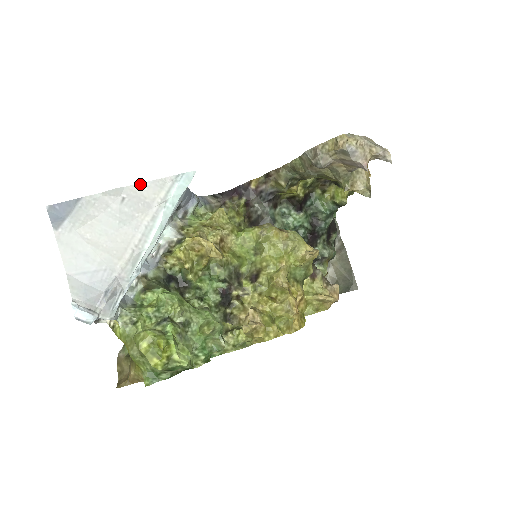
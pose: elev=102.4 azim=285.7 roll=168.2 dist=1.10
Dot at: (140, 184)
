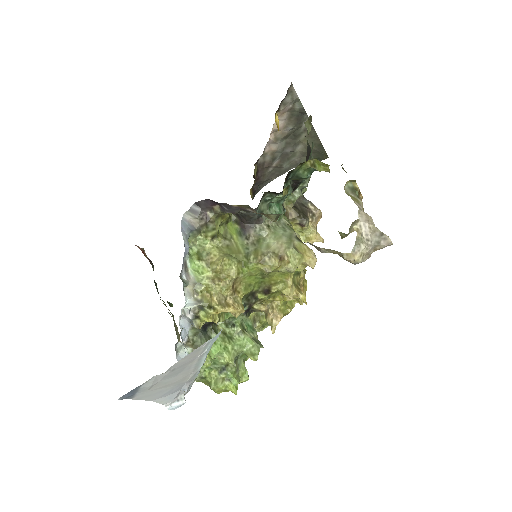
Dot at: (182, 359)
